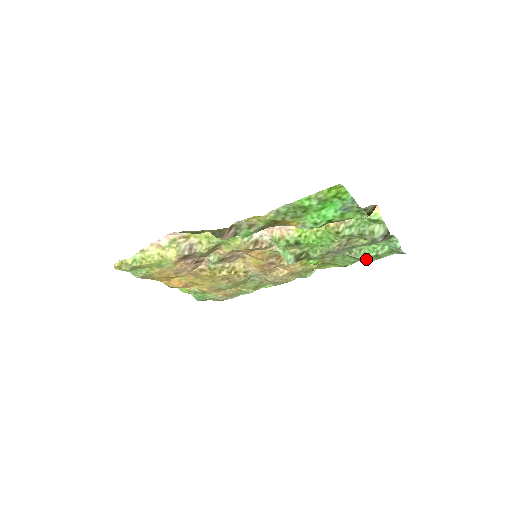
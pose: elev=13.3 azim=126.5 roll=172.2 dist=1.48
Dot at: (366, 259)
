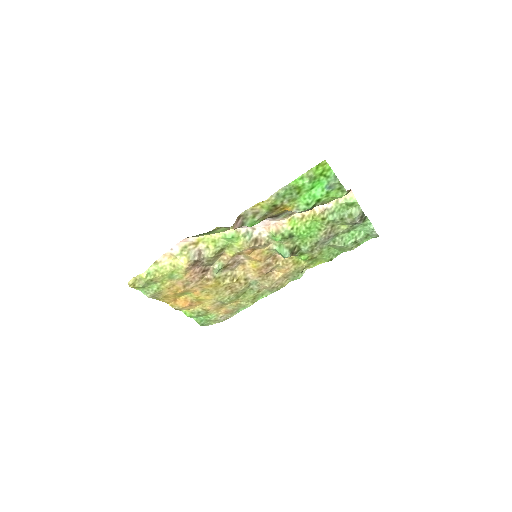
Dot at: (347, 247)
